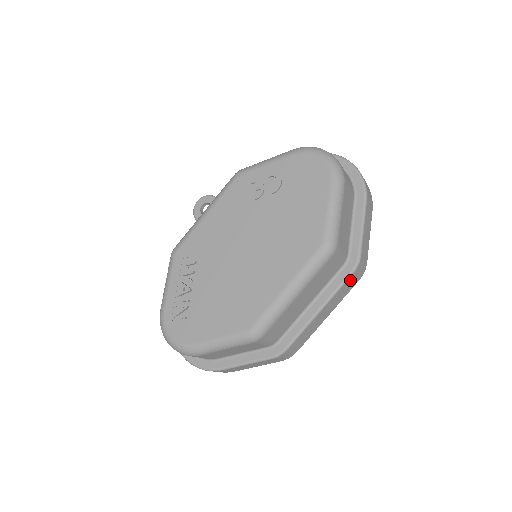
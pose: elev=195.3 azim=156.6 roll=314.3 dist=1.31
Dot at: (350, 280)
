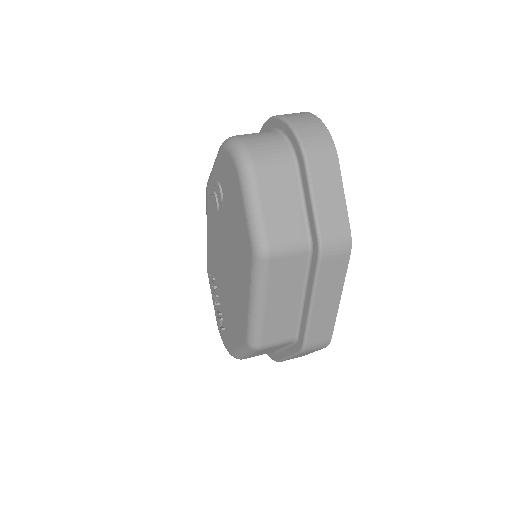
Dot at: (327, 265)
